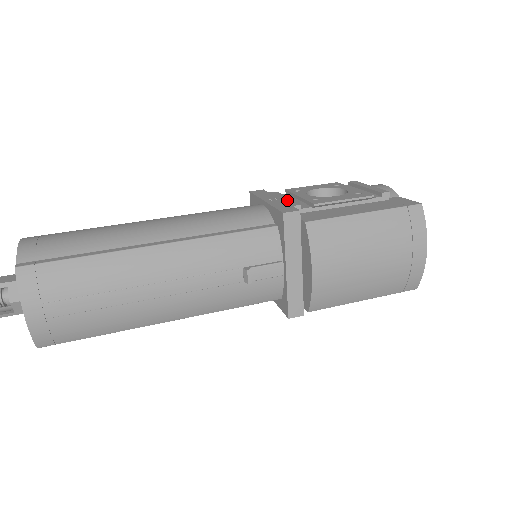
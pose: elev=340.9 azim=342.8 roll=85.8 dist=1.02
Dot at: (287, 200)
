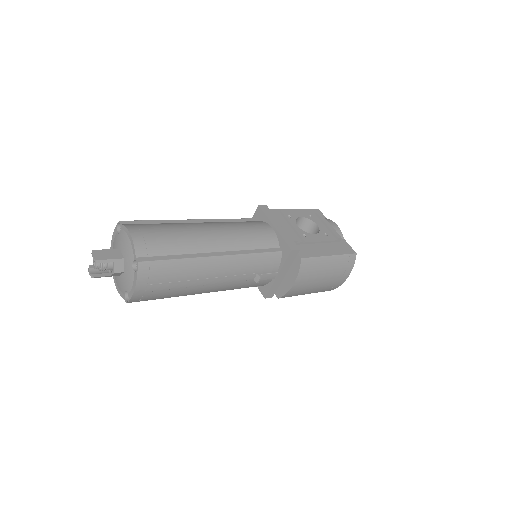
Dot at: (288, 231)
